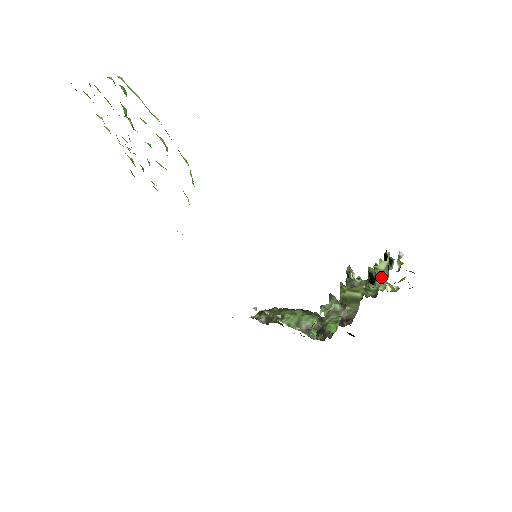
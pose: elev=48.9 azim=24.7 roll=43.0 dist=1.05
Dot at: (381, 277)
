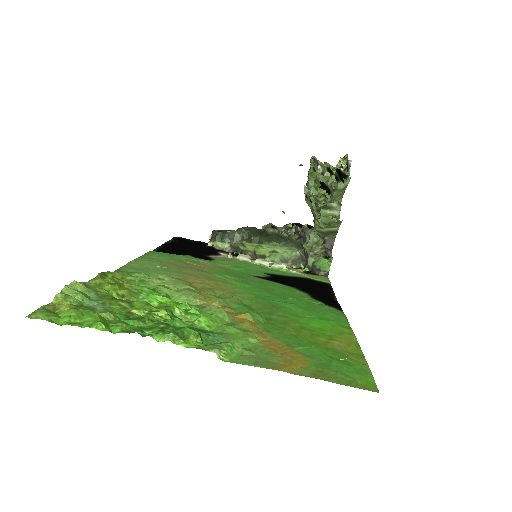
Dot at: (340, 193)
